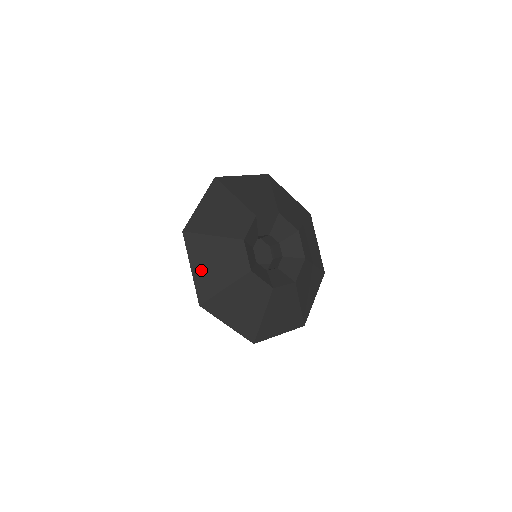
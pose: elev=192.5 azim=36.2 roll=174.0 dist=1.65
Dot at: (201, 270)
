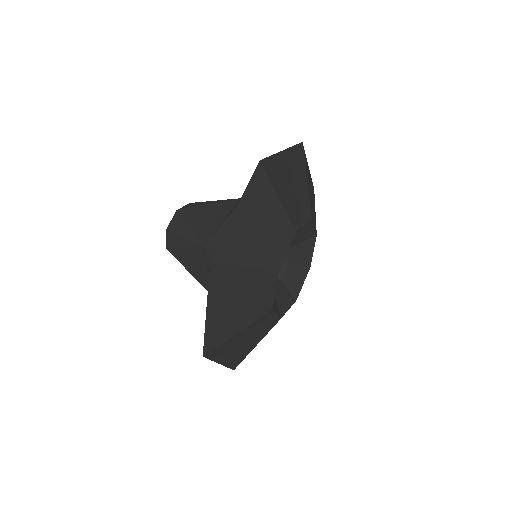
Dot at: (218, 313)
